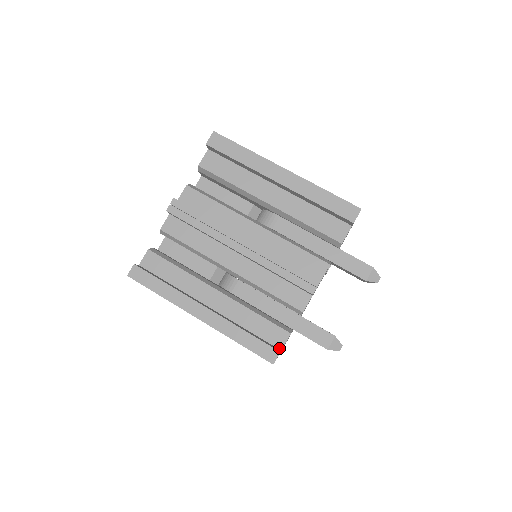
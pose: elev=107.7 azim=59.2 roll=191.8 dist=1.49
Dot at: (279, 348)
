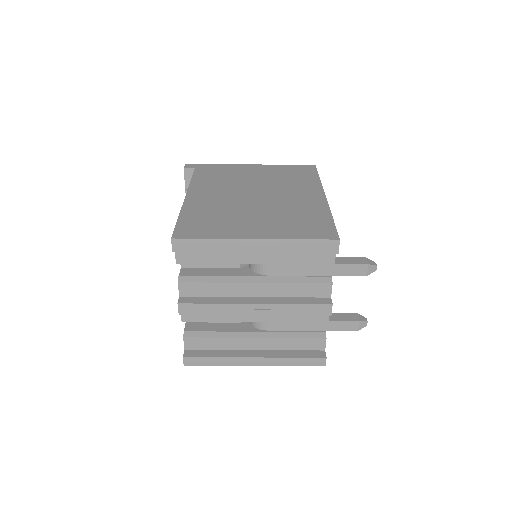
Dot at: (323, 350)
